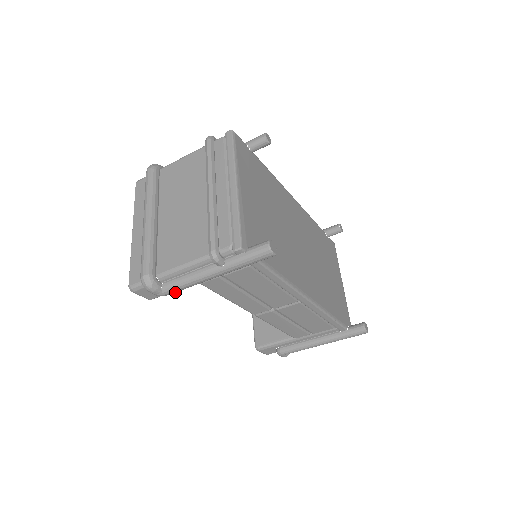
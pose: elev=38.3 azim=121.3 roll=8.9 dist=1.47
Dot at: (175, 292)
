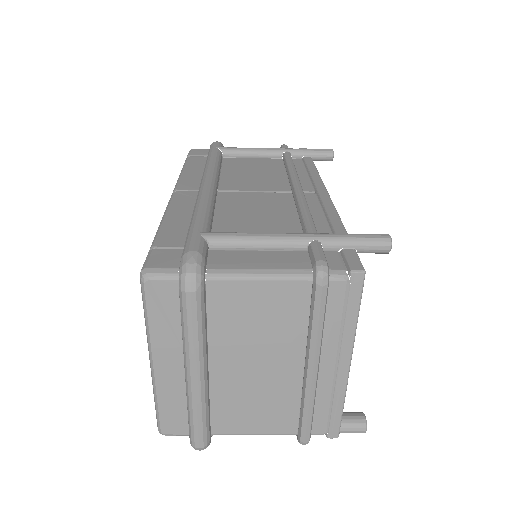
Dot at: occluded
